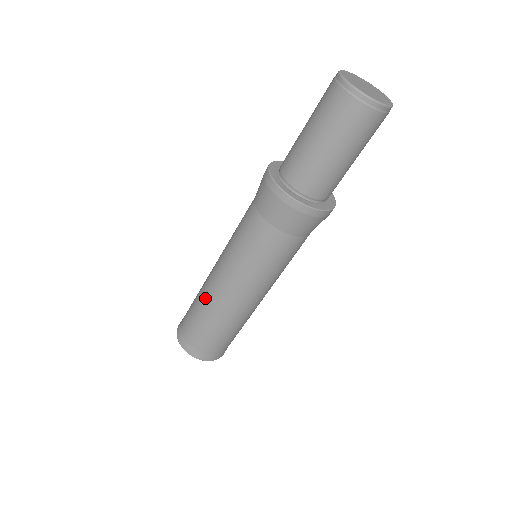
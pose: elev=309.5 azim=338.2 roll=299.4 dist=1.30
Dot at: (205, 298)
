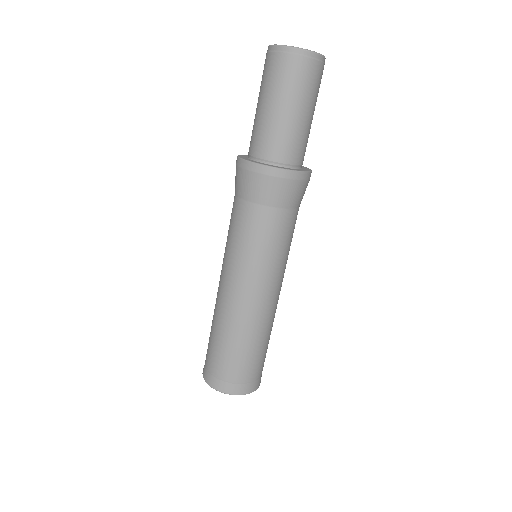
Dot at: occluded
